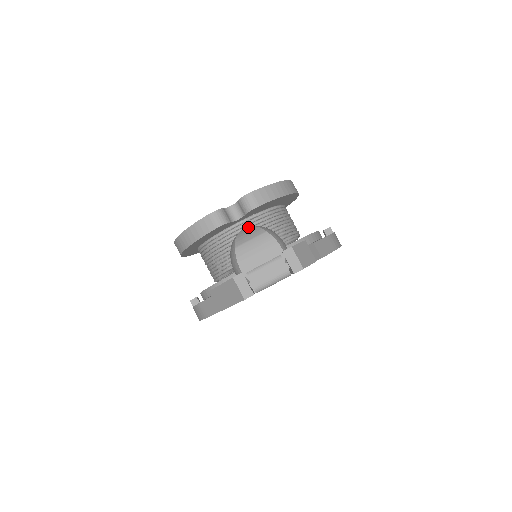
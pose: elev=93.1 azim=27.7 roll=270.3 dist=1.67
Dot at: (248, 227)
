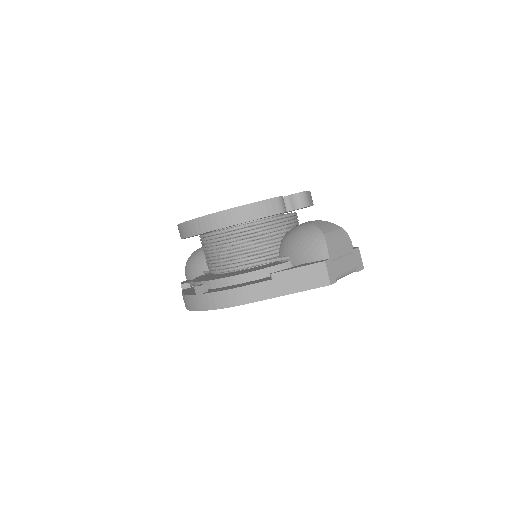
Dot at: (319, 220)
